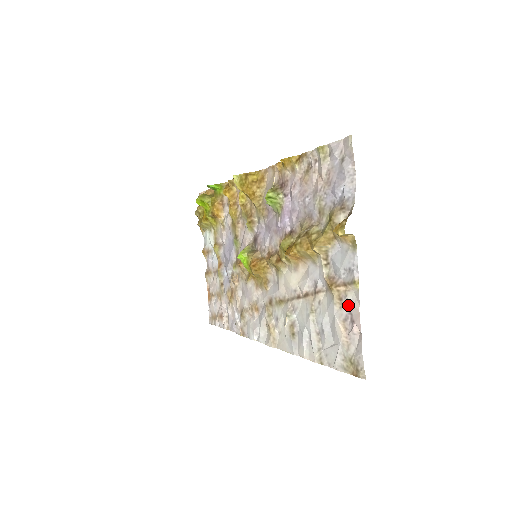
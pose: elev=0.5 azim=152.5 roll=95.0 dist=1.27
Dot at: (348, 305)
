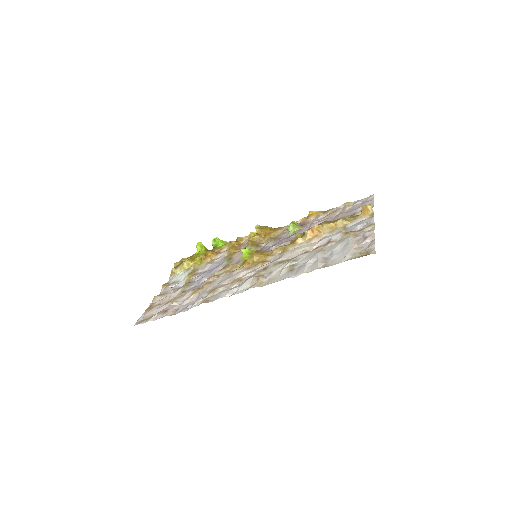
Dot at: (363, 234)
